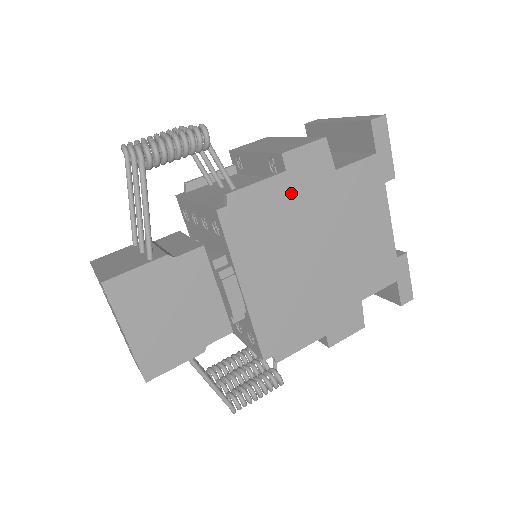
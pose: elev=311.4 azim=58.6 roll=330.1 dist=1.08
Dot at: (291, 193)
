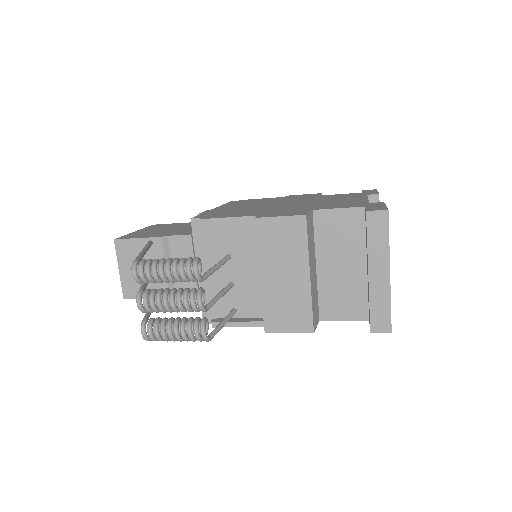
Dot at: occluded
